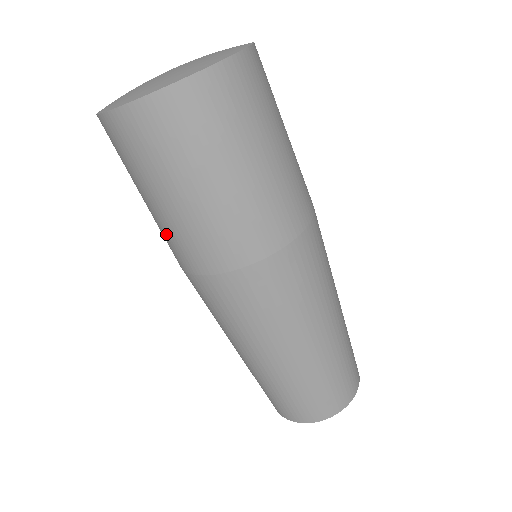
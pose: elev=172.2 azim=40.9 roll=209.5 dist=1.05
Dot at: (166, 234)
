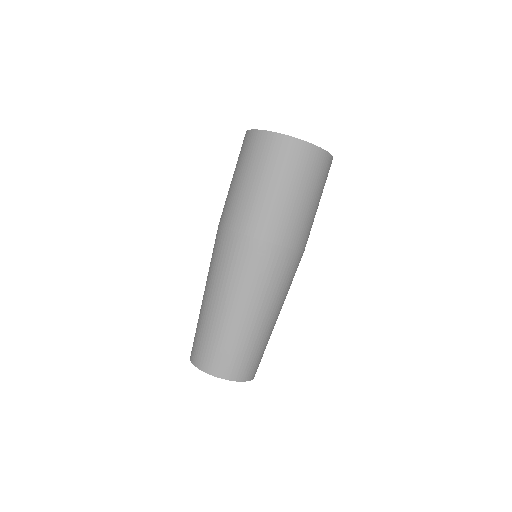
Dot at: (228, 200)
